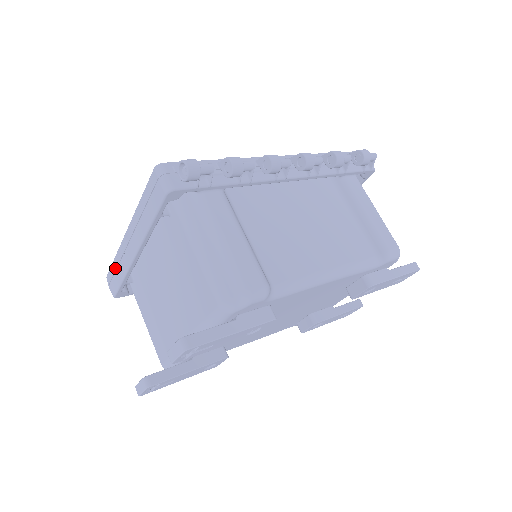
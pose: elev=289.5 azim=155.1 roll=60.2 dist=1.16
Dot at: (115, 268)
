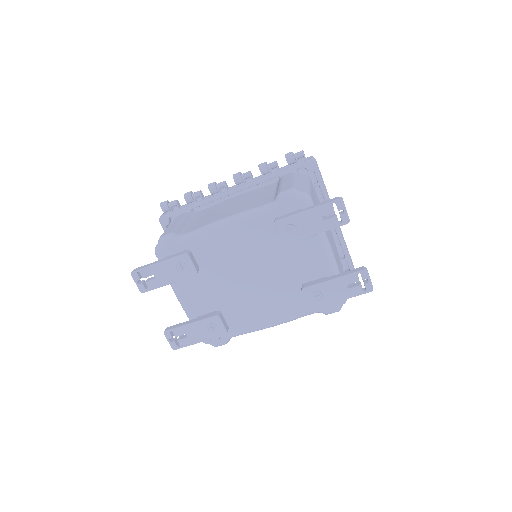
Dot at: occluded
